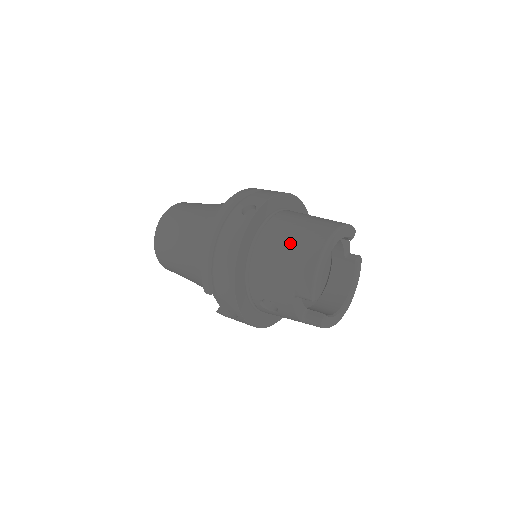
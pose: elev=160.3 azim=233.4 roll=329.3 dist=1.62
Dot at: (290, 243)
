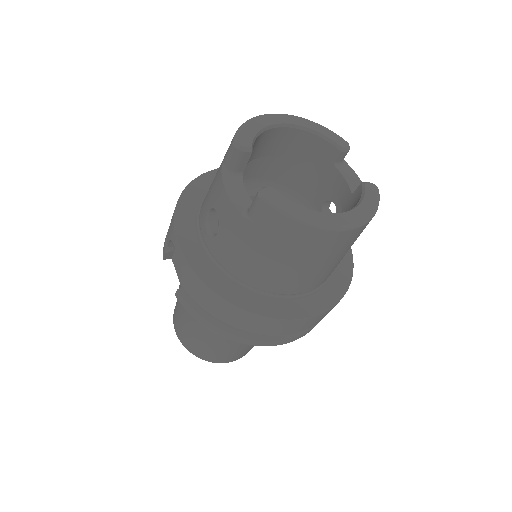
Dot at: occluded
